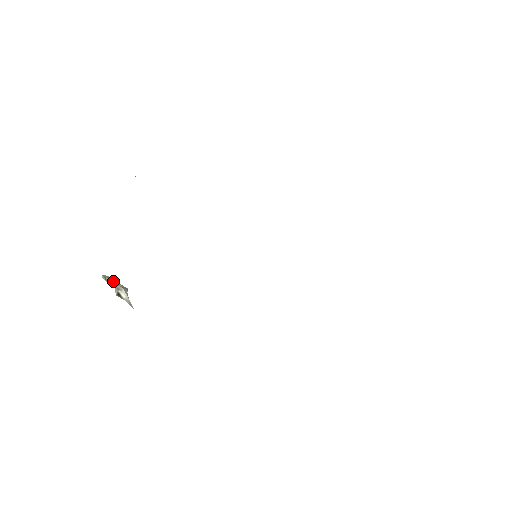
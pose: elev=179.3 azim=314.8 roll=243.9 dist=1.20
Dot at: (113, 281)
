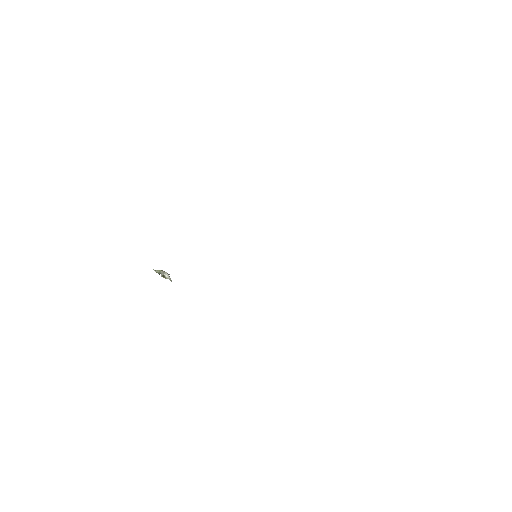
Dot at: (160, 270)
